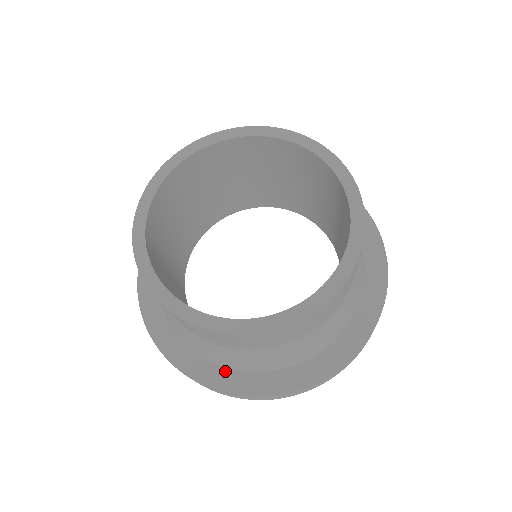
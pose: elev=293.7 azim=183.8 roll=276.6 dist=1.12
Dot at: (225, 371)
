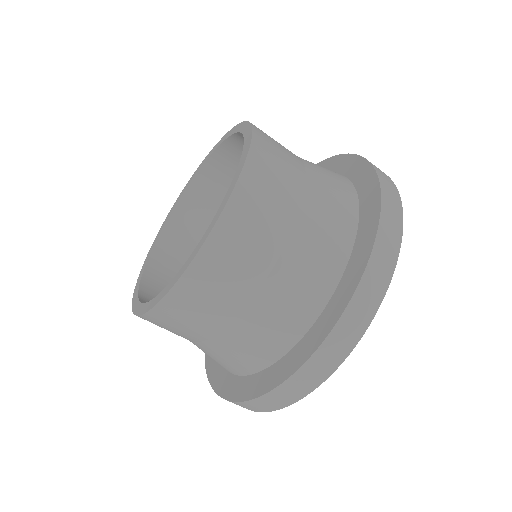
Dot at: (295, 350)
